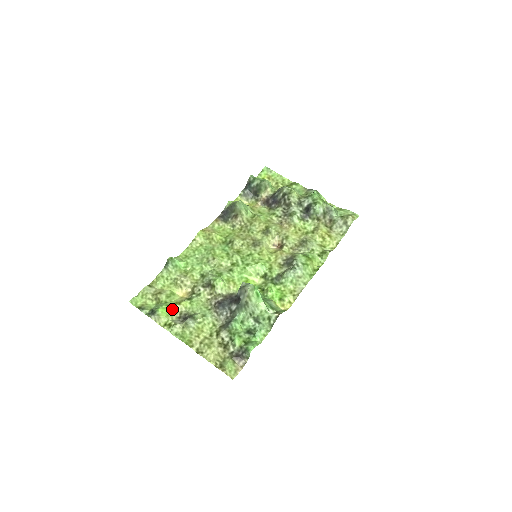
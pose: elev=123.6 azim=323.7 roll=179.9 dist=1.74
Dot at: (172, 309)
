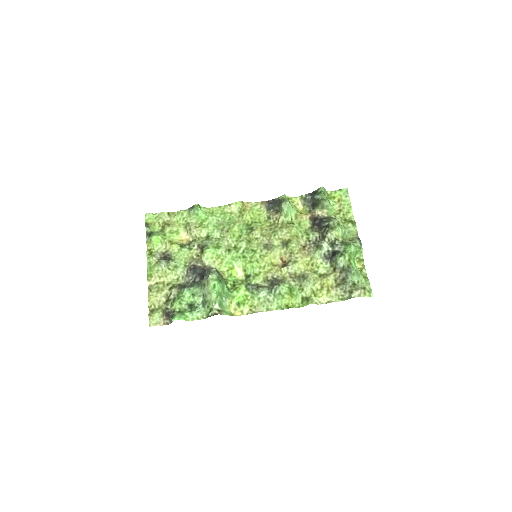
Dot at: (164, 243)
